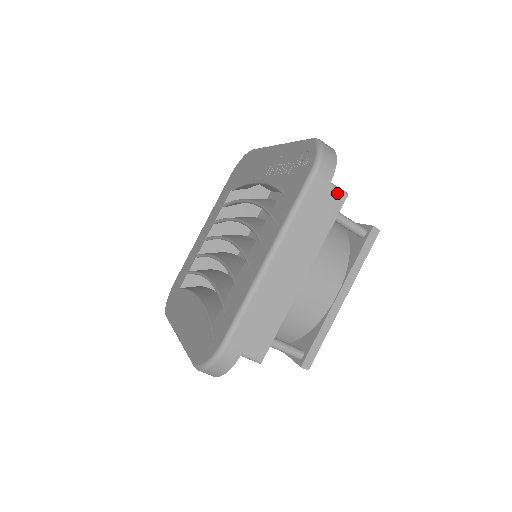
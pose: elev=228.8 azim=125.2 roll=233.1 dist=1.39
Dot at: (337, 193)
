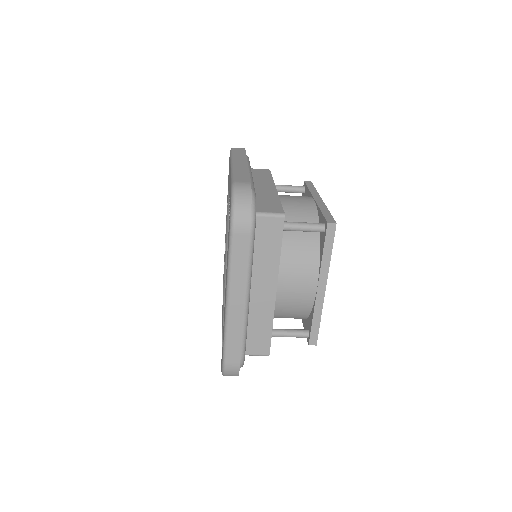
Dot at: (273, 219)
